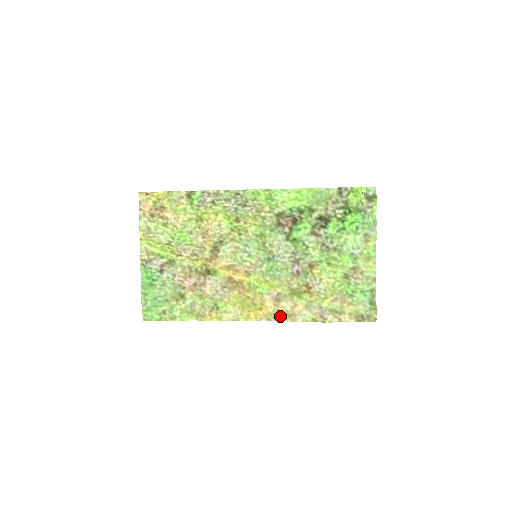
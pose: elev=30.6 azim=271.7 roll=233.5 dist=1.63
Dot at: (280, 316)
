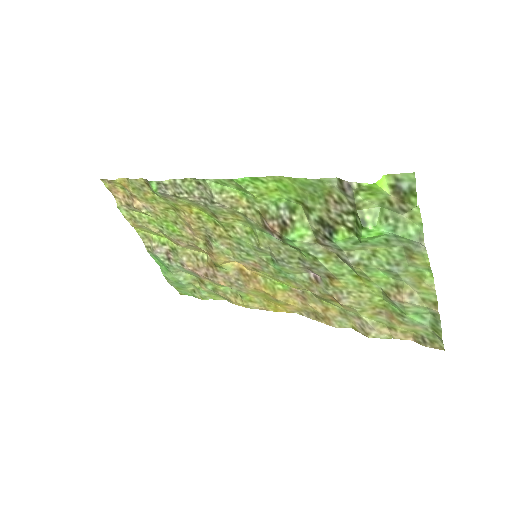
Dot at: (312, 314)
